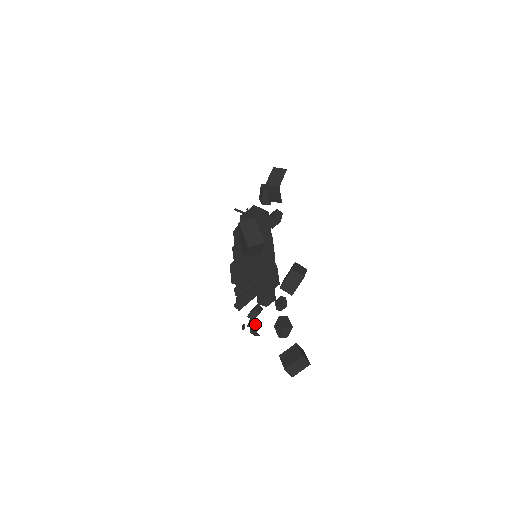
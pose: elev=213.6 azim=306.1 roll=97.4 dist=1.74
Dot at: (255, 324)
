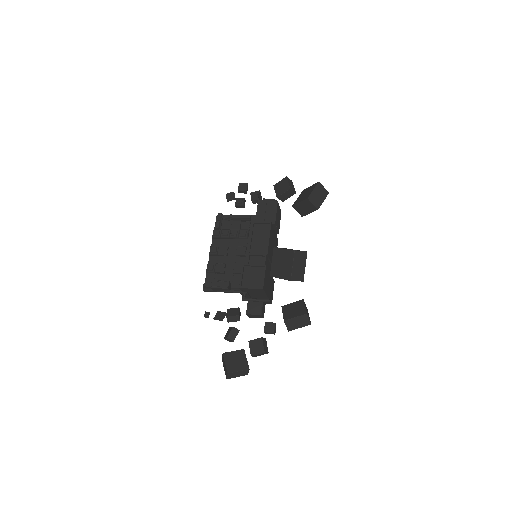
Dot at: (235, 332)
